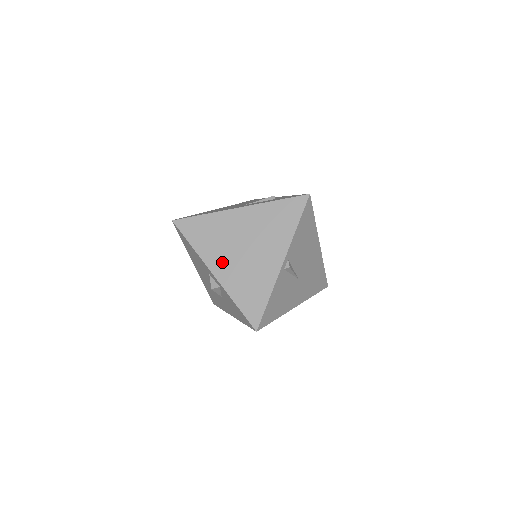
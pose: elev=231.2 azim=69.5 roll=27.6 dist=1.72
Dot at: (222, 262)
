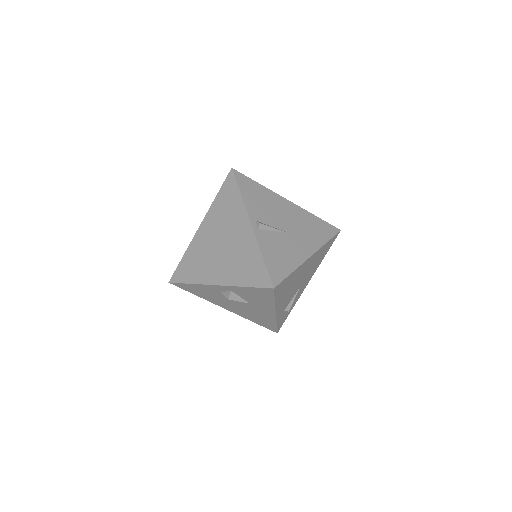
Dot at: (215, 271)
